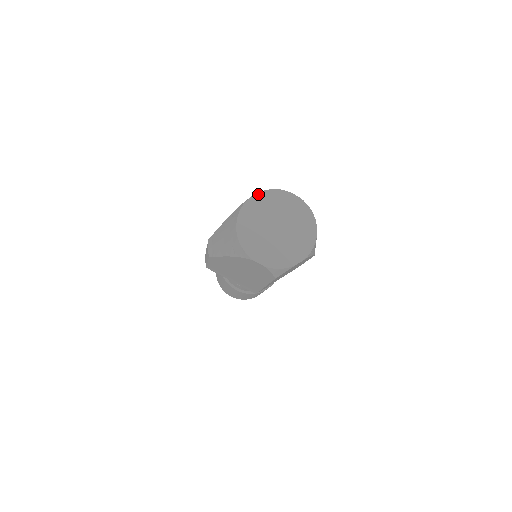
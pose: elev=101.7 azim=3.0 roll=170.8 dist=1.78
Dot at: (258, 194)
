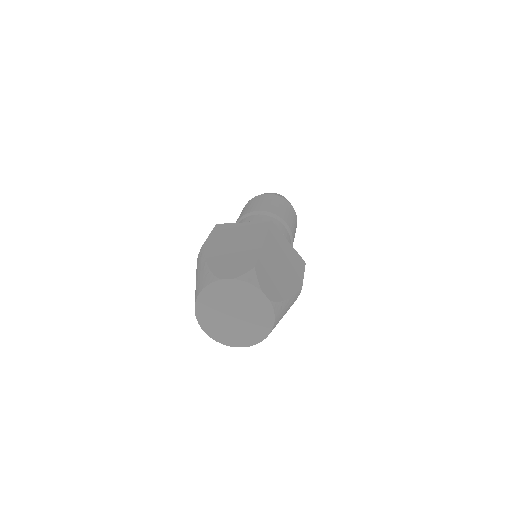
Dot at: (230, 280)
